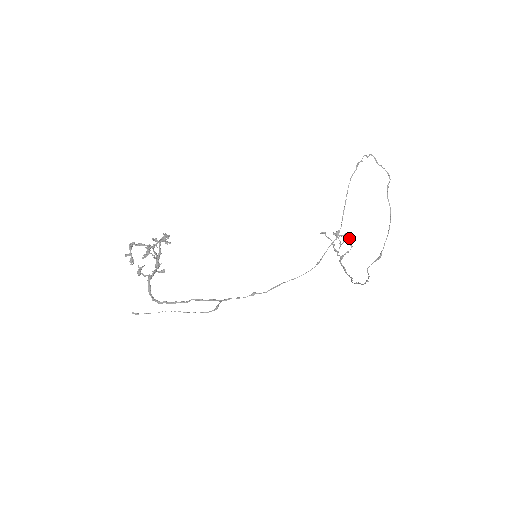
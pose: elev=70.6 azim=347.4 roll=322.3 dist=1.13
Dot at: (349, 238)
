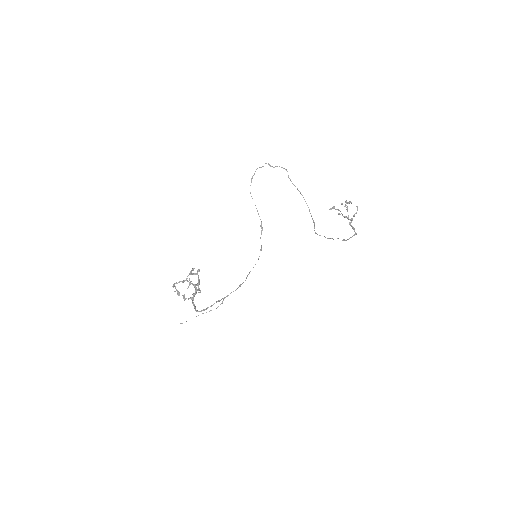
Dot at: (349, 203)
